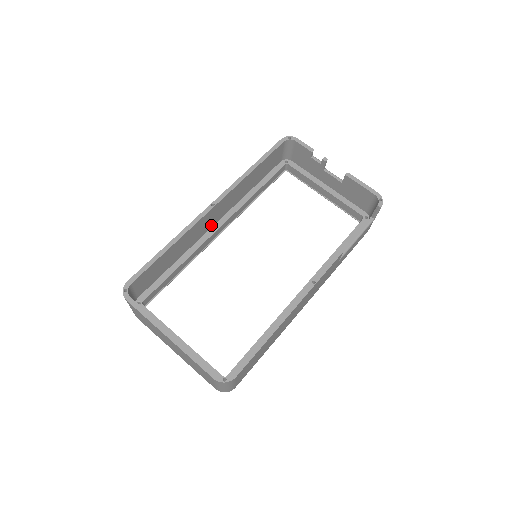
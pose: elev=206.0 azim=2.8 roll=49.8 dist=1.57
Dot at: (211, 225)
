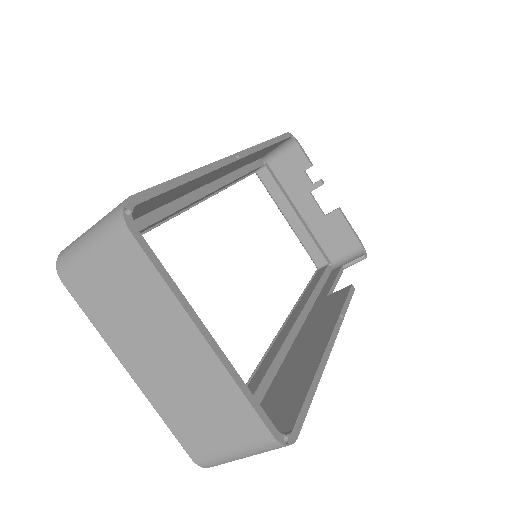
Dot at: (202, 185)
